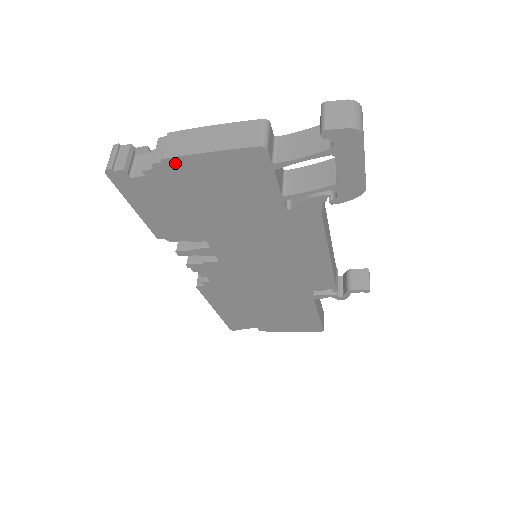
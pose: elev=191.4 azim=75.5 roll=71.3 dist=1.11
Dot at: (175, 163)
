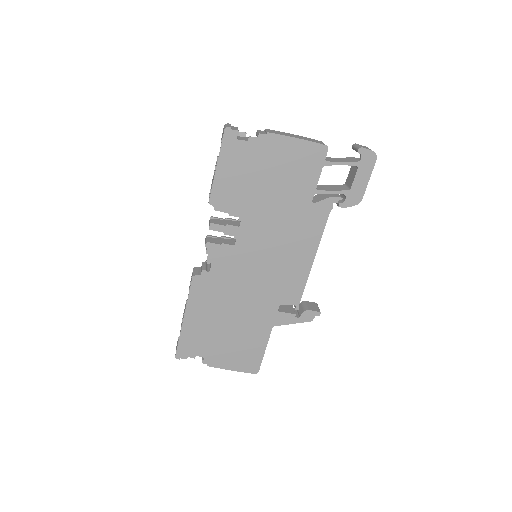
Dot at: (273, 138)
